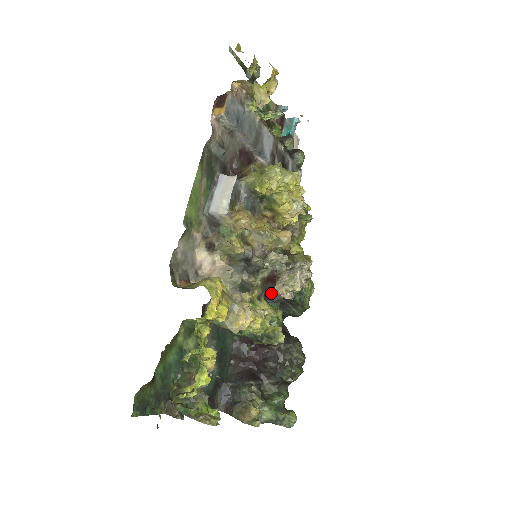
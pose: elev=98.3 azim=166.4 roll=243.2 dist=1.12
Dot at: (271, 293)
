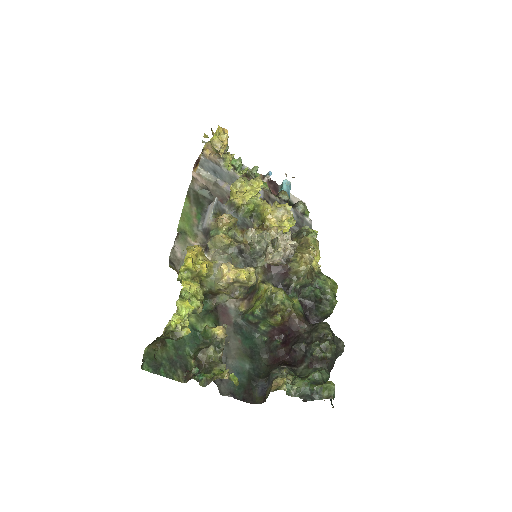
Dot at: (283, 286)
